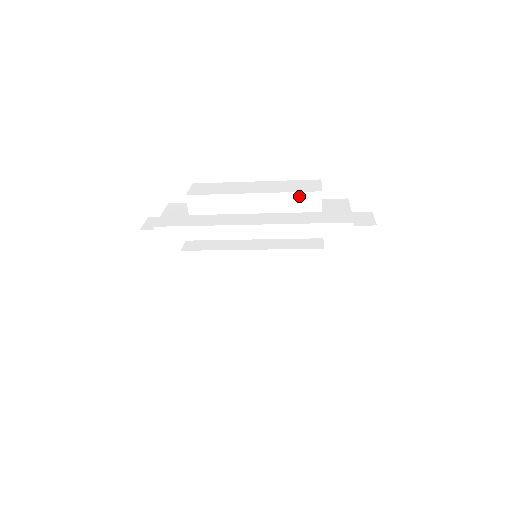
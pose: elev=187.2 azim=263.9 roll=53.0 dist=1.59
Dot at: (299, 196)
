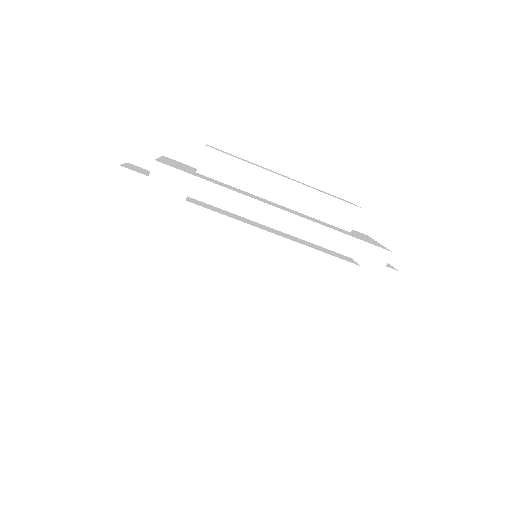
Dot at: (335, 203)
